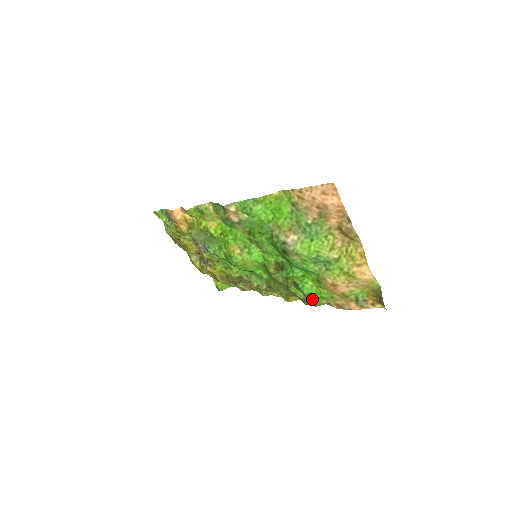
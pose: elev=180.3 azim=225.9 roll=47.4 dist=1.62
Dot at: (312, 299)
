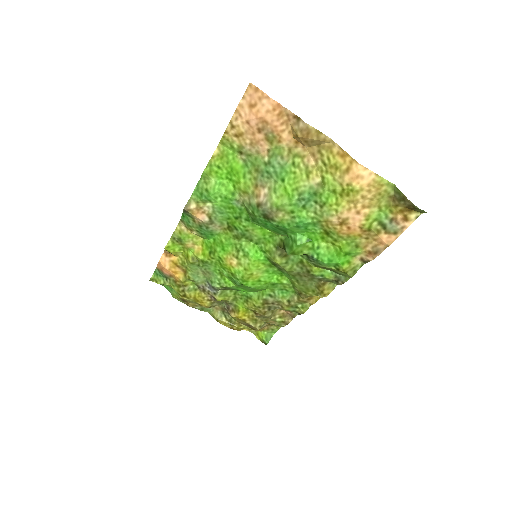
Dot at: (339, 266)
